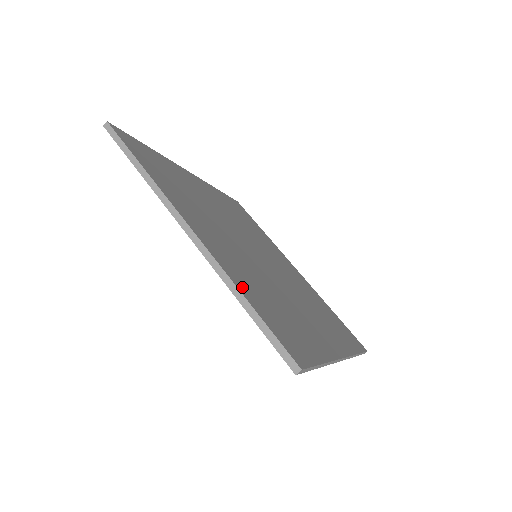
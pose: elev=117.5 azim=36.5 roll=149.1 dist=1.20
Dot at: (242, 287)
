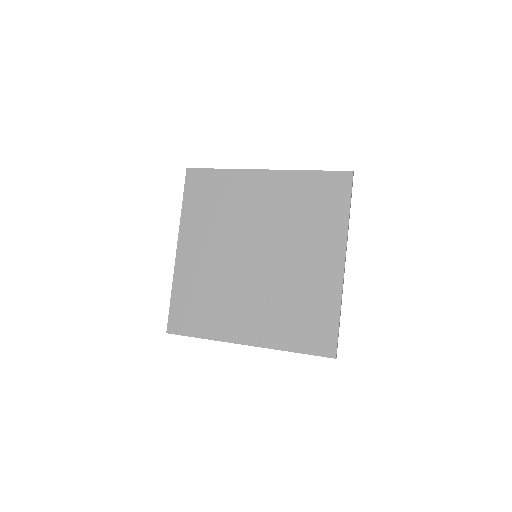
Dot at: (303, 178)
